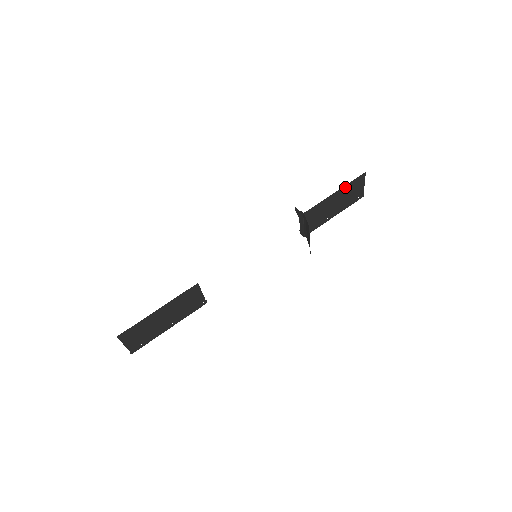
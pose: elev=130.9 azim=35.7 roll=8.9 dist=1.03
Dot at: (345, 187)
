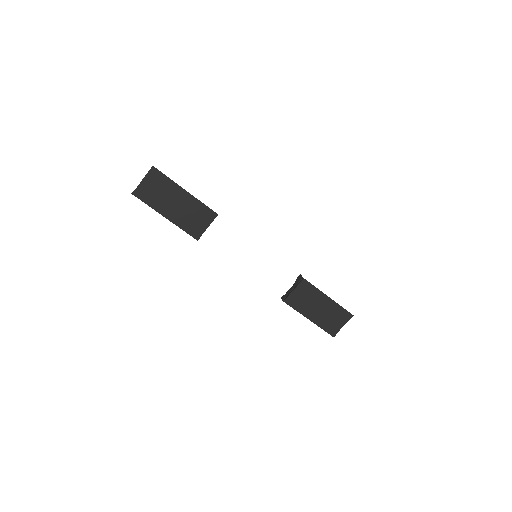
Dot at: (336, 305)
